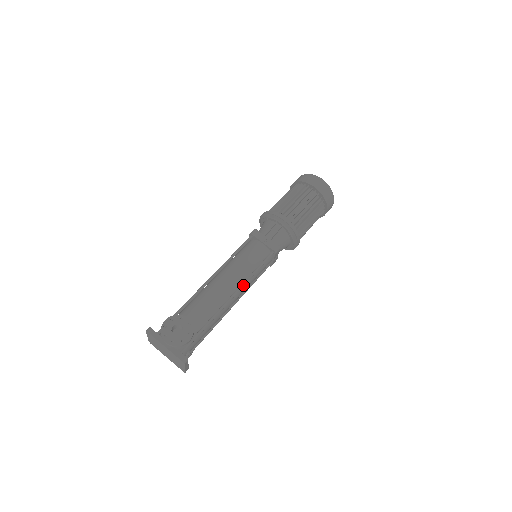
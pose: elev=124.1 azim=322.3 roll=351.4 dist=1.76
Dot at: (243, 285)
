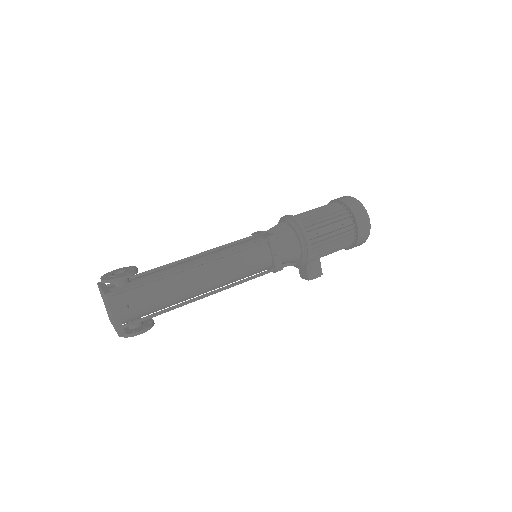
Dot at: (216, 257)
